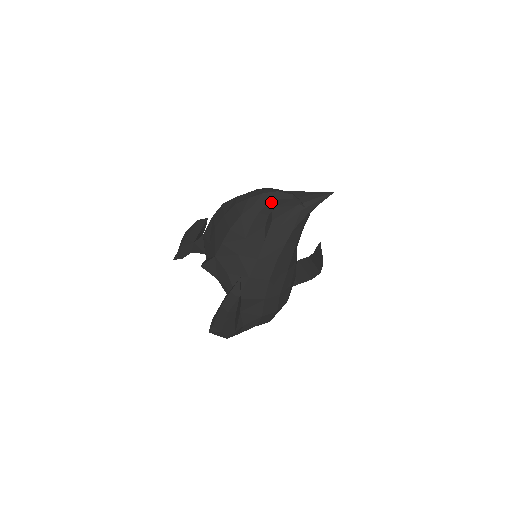
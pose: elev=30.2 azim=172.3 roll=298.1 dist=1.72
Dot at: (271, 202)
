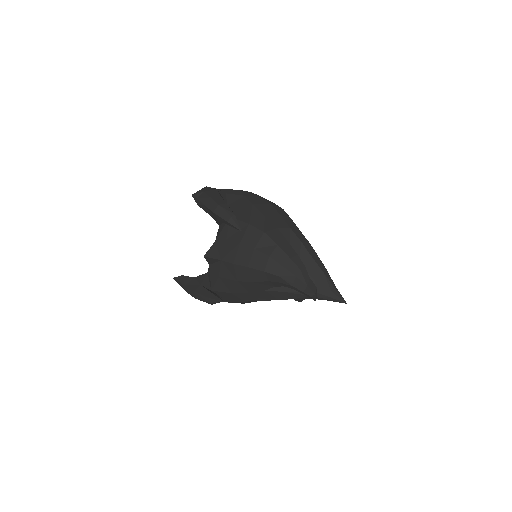
Dot at: (294, 287)
